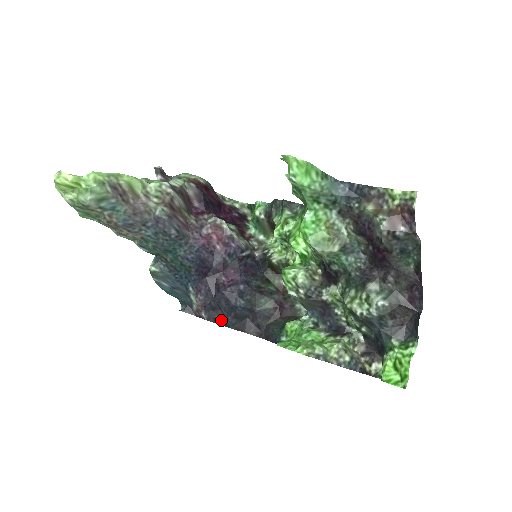
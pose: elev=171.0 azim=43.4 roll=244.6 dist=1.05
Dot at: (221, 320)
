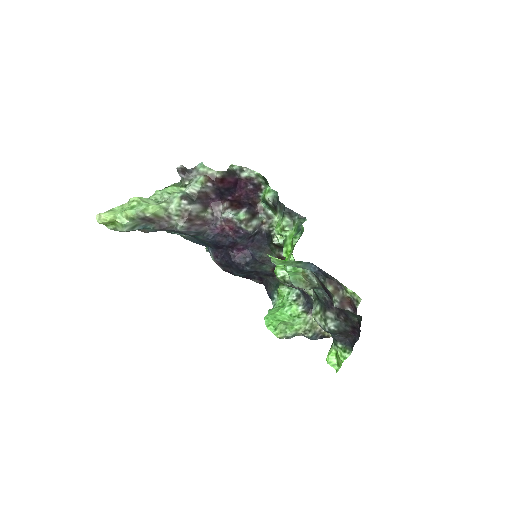
Dot at: (233, 273)
